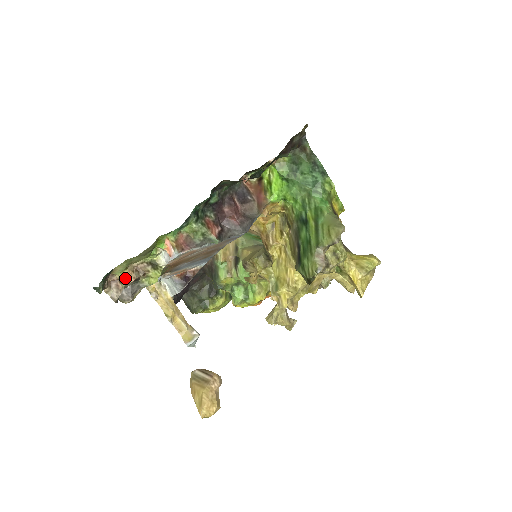
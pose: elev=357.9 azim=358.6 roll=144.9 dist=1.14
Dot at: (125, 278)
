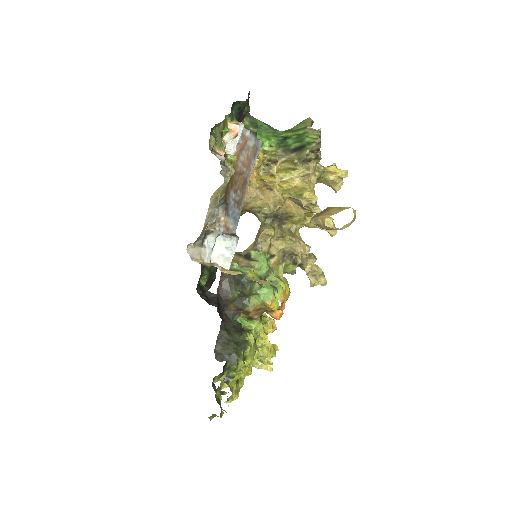
Dot at: (217, 153)
